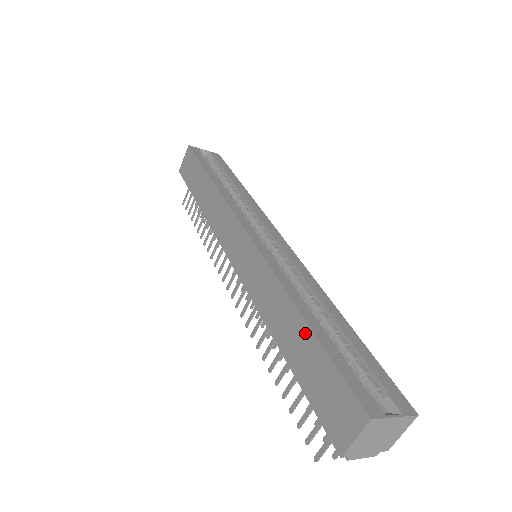
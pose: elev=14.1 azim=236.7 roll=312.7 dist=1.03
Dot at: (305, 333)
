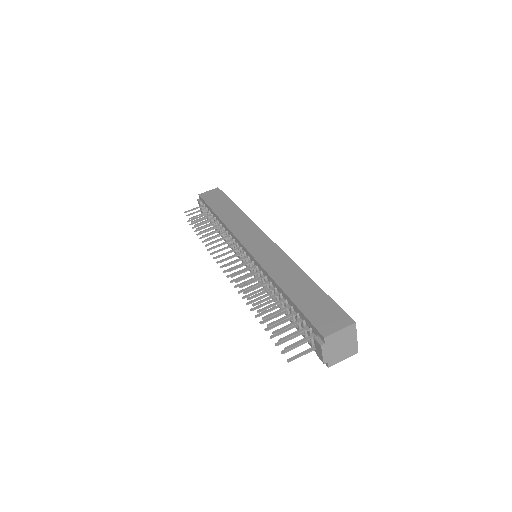
Dot at: (311, 285)
